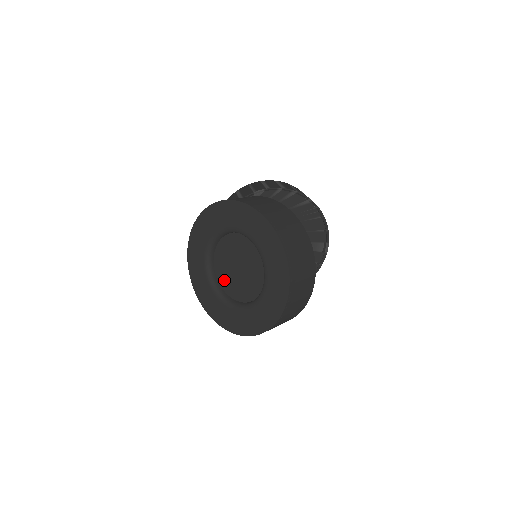
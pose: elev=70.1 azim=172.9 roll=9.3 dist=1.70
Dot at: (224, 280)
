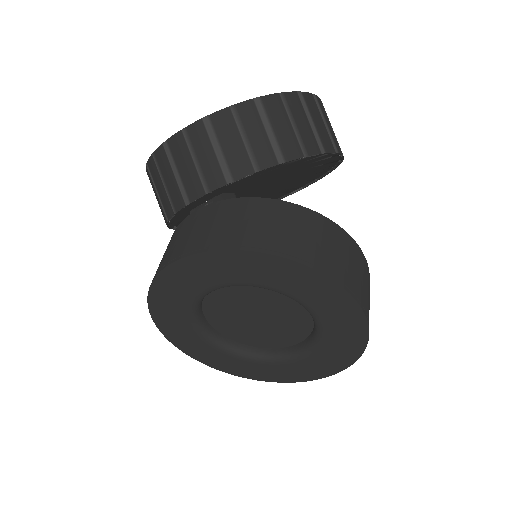
Dot at: (216, 310)
